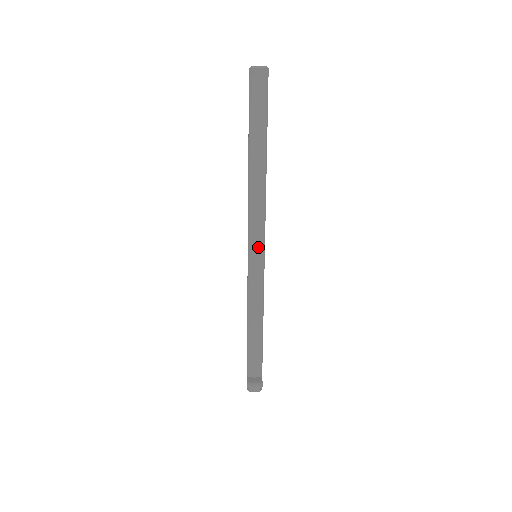
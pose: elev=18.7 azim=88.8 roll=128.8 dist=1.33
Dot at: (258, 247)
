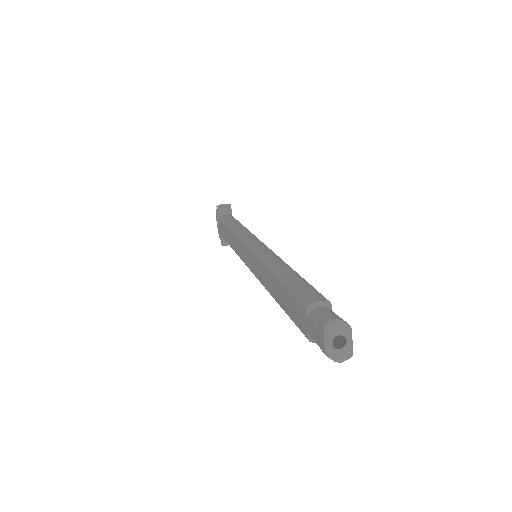
Dot at: occluded
